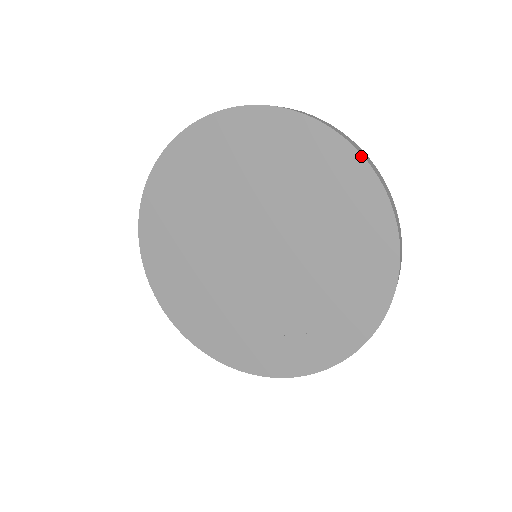
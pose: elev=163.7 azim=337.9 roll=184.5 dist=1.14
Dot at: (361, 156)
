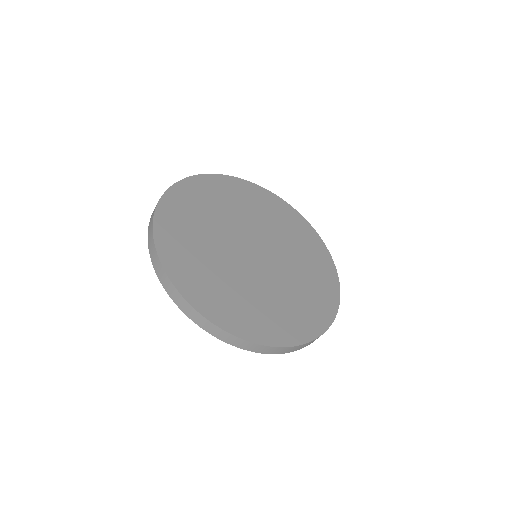
Dot at: (236, 177)
